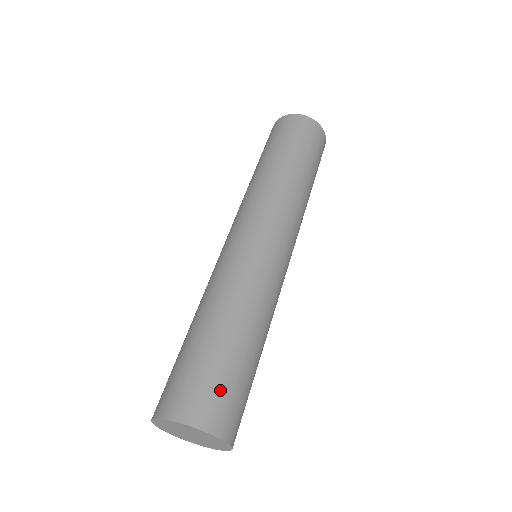
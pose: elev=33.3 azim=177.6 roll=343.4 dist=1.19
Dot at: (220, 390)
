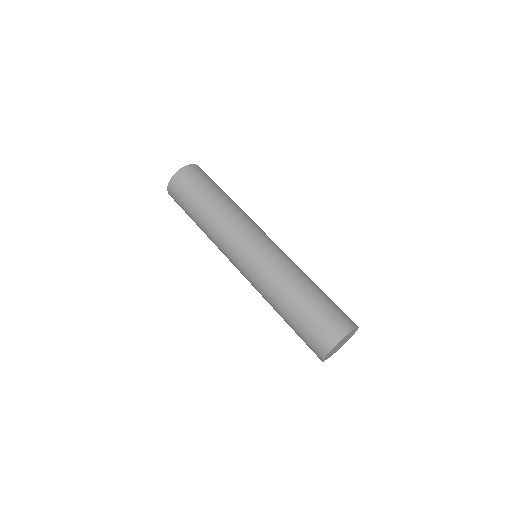
Dot at: (339, 310)
